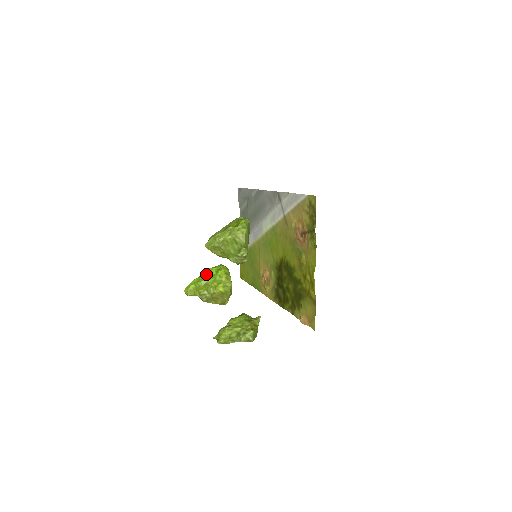
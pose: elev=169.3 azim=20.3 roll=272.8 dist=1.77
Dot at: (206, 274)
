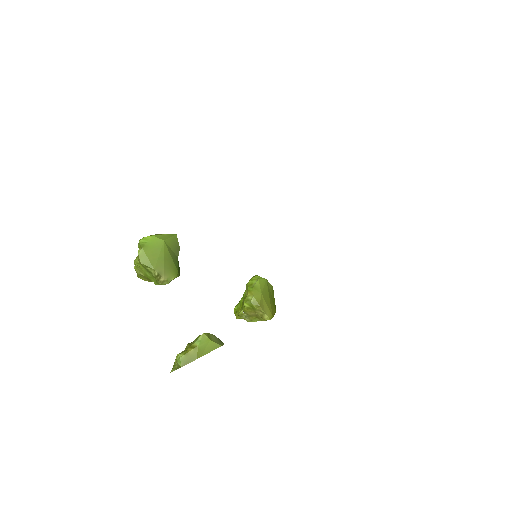
Dot at: occluded
